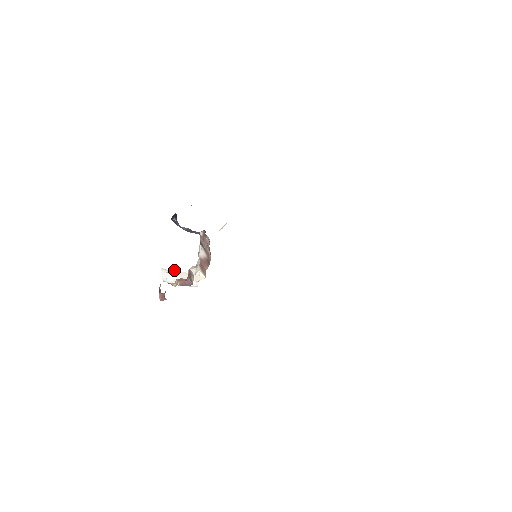
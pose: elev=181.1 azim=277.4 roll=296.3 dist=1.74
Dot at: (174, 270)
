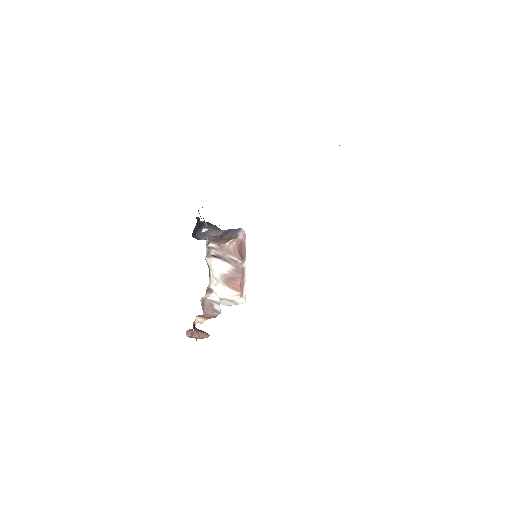
Dot at: occluded
